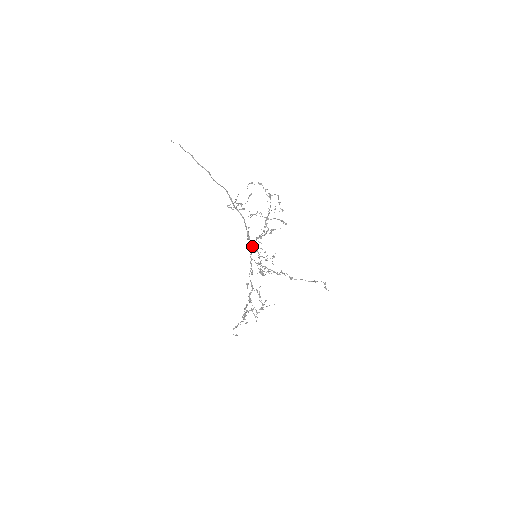
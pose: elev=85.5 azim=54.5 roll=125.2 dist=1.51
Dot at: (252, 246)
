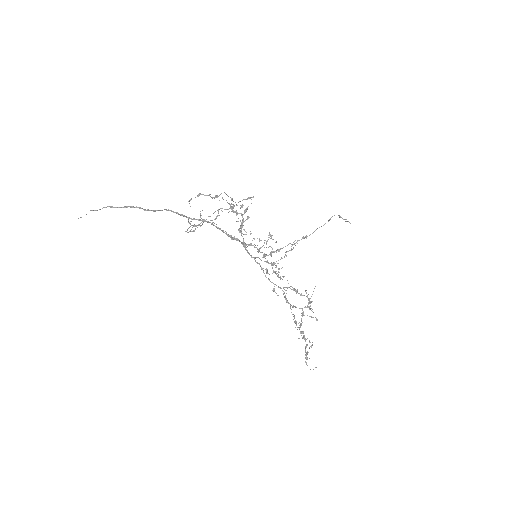
Dot at: (242, 242)
